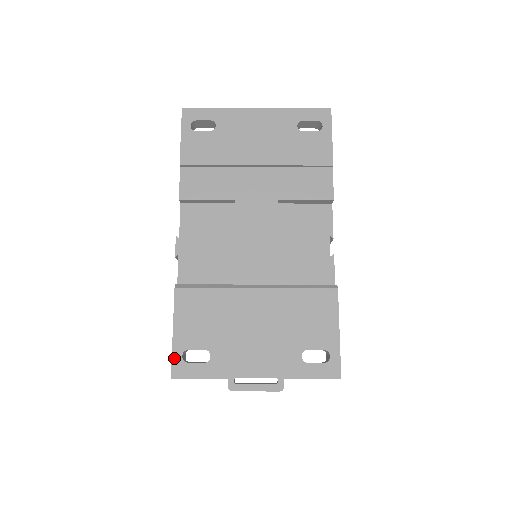
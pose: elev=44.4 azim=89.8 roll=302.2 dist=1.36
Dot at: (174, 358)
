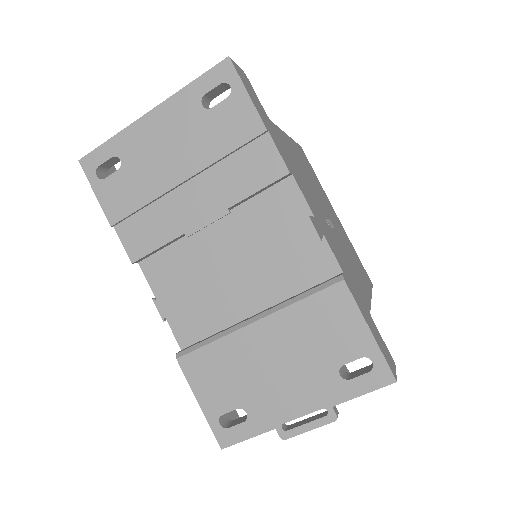
Dot at: (213, 429)
